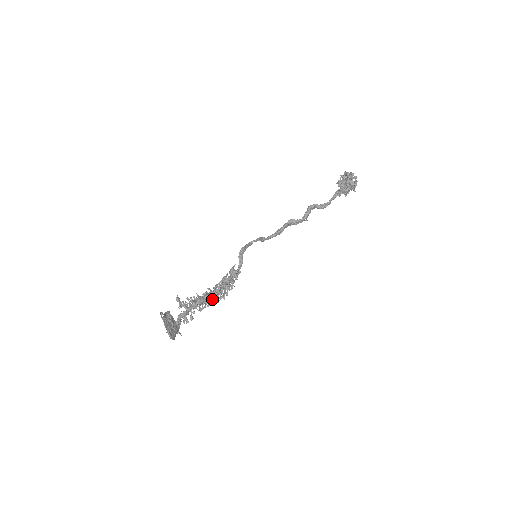
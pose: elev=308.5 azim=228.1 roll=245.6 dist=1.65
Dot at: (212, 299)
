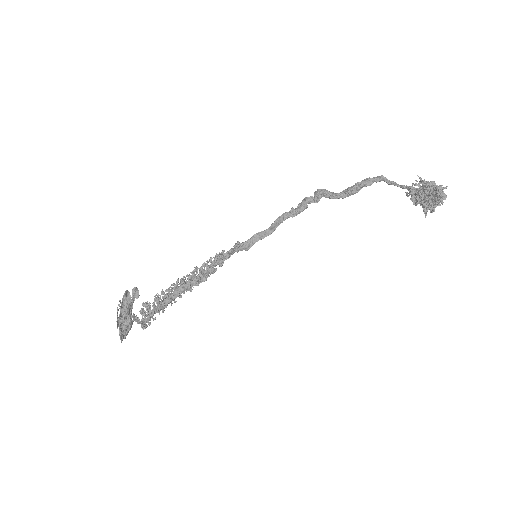
Dot at: (182, 292)
